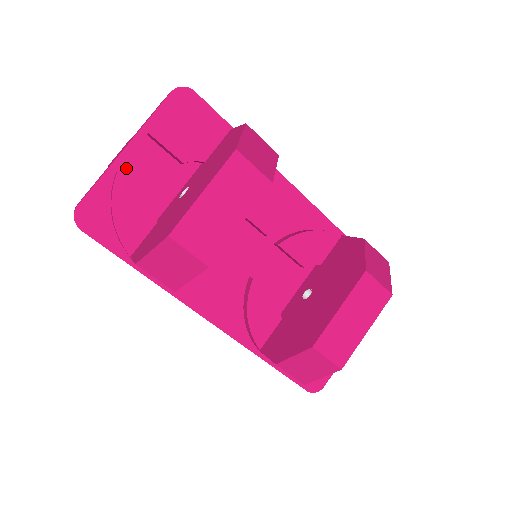
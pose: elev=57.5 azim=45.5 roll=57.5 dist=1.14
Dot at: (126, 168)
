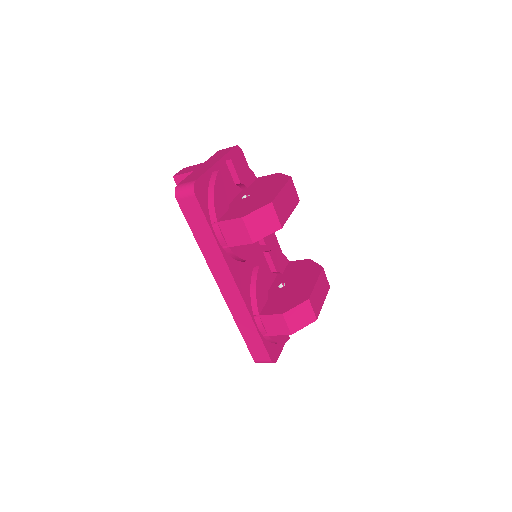
Dot at: occluded
